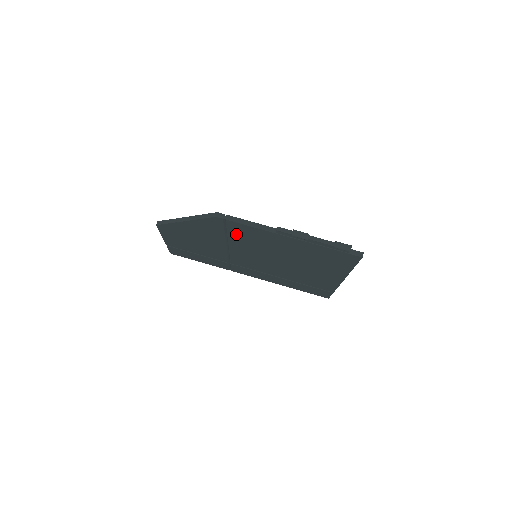
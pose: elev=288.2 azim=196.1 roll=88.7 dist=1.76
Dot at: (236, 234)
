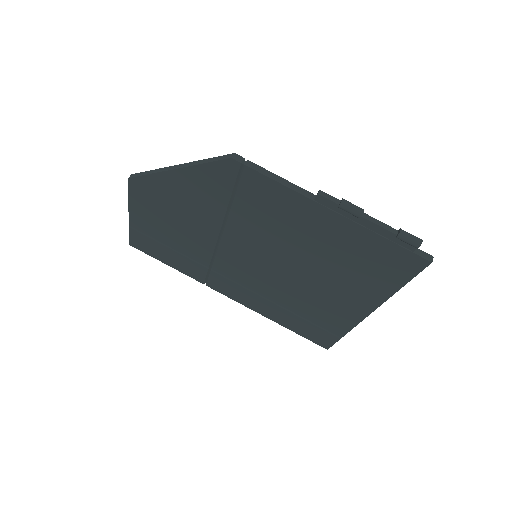
Dot at: (247, 202)
